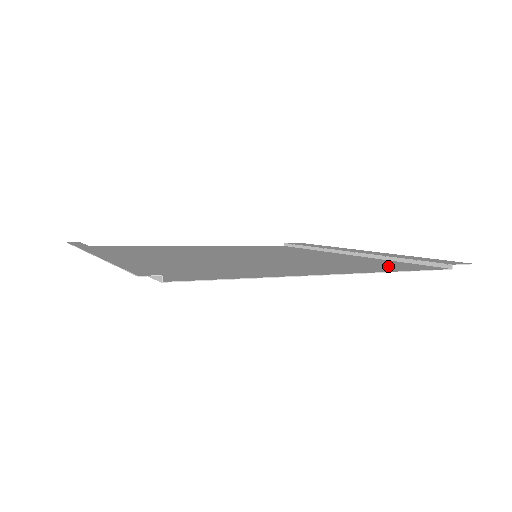
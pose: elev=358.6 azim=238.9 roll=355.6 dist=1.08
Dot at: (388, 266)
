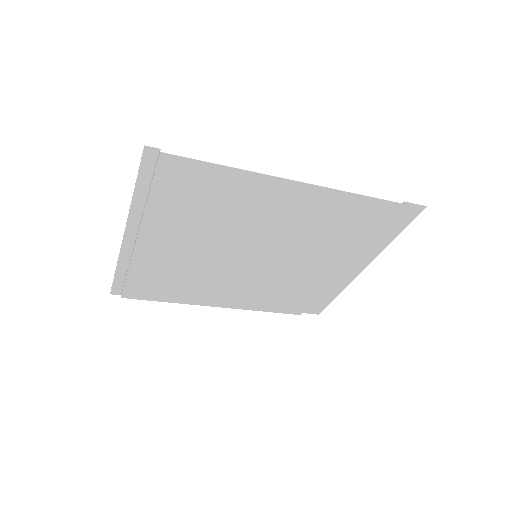
Dot at: (353, 214)
